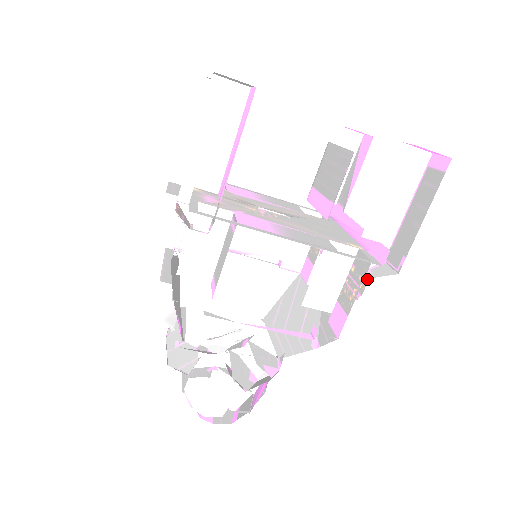
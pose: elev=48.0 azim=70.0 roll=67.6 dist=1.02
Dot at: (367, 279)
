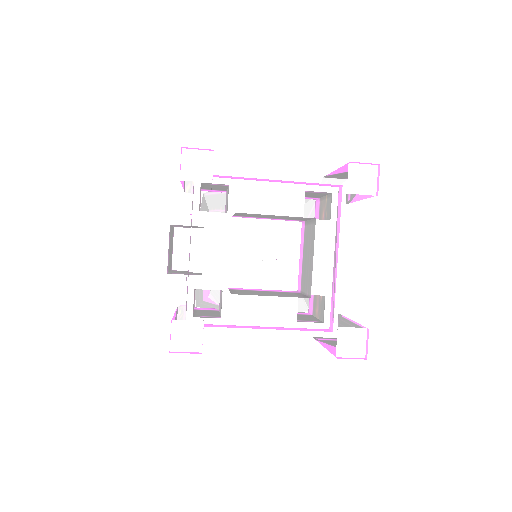
Dot at: occluded
